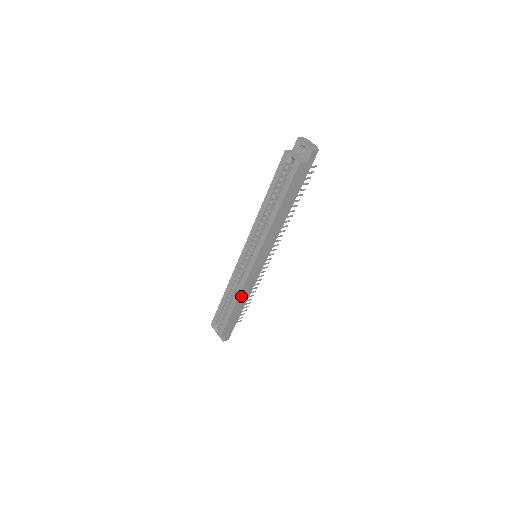
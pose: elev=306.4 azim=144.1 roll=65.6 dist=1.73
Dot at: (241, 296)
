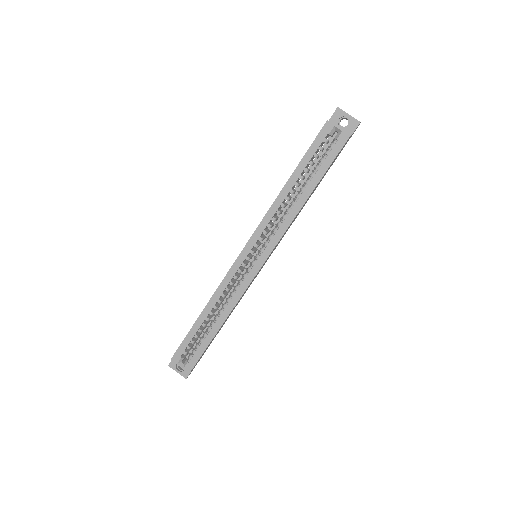
Dot at: (231, 311)
